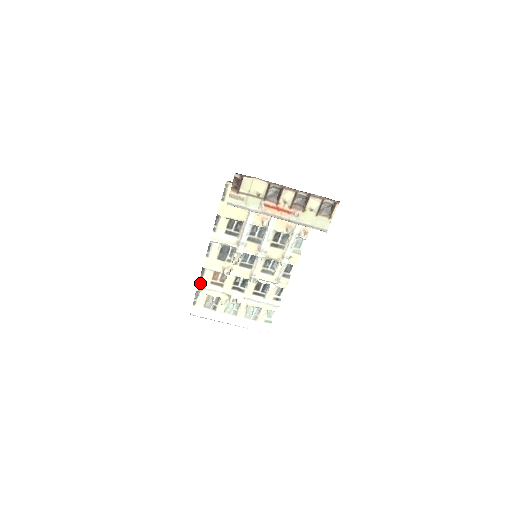
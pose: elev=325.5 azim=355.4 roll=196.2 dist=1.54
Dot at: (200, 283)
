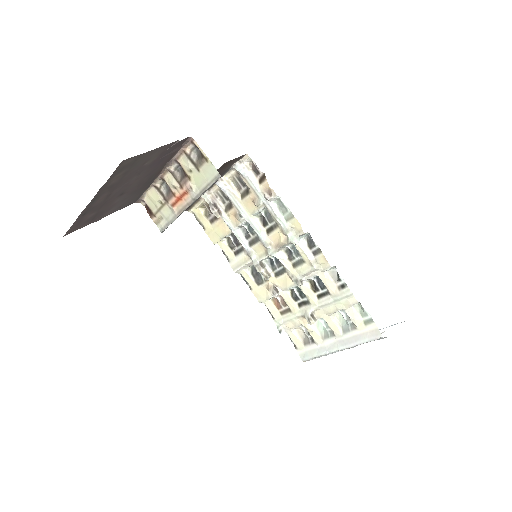
Dot at: (275, 321)
